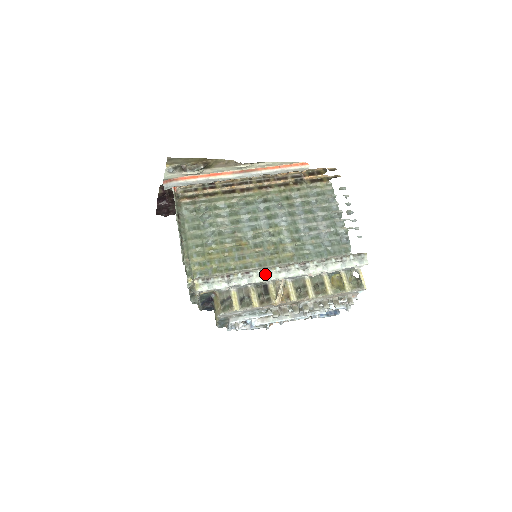
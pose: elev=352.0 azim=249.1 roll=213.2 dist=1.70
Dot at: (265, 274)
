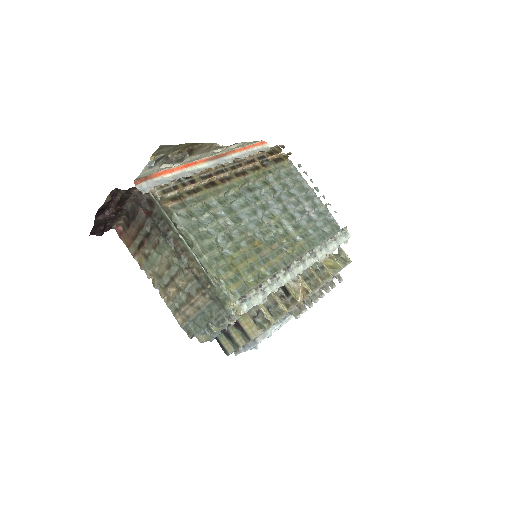
Dot at: (288, 272)
